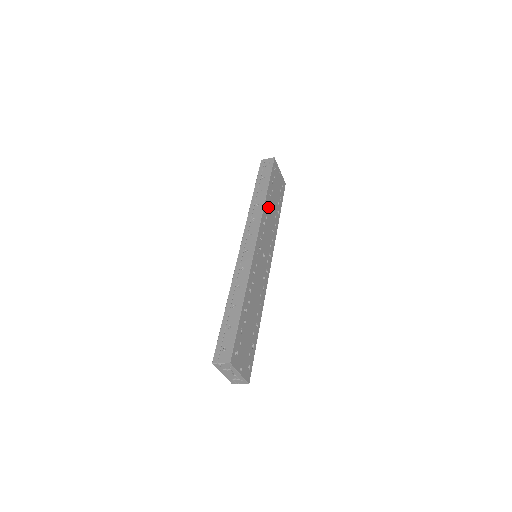
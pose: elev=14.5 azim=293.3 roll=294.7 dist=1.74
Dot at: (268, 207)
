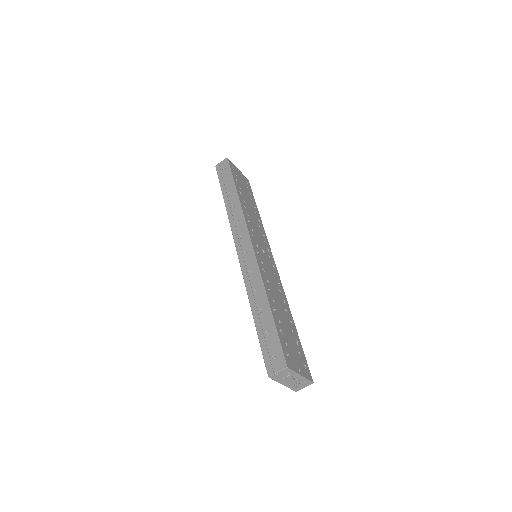
Dot at: (244, 205)
